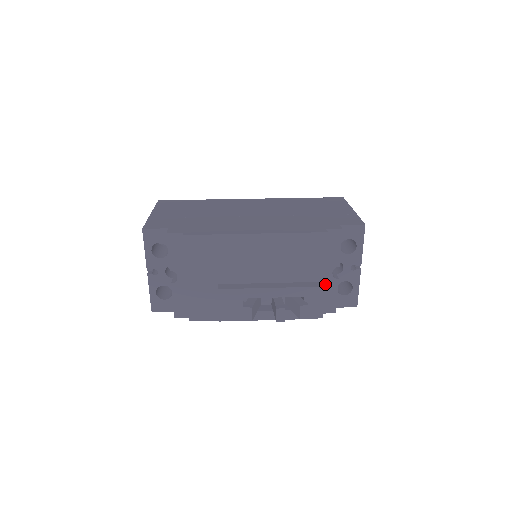
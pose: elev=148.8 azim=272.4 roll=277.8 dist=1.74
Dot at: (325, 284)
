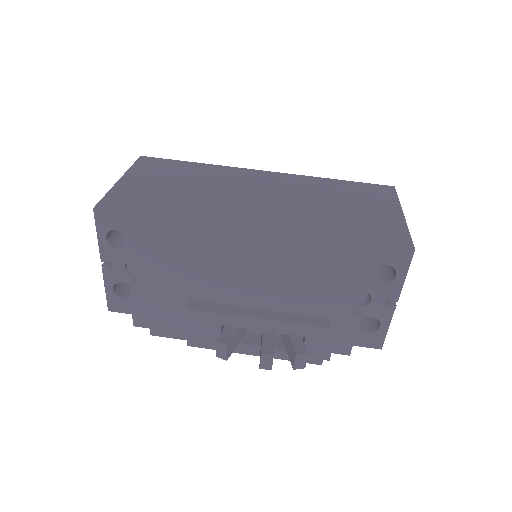
Dot at: (340, 319)
